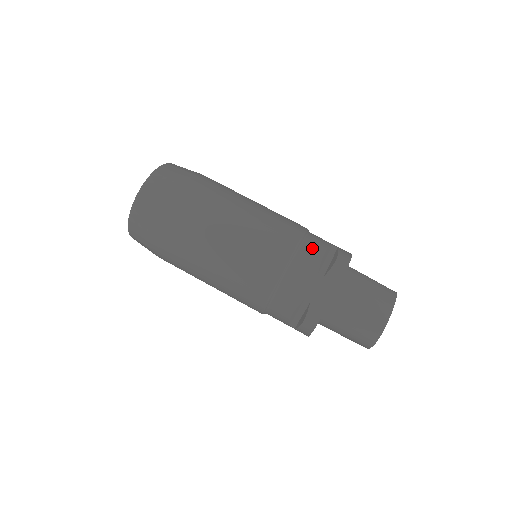
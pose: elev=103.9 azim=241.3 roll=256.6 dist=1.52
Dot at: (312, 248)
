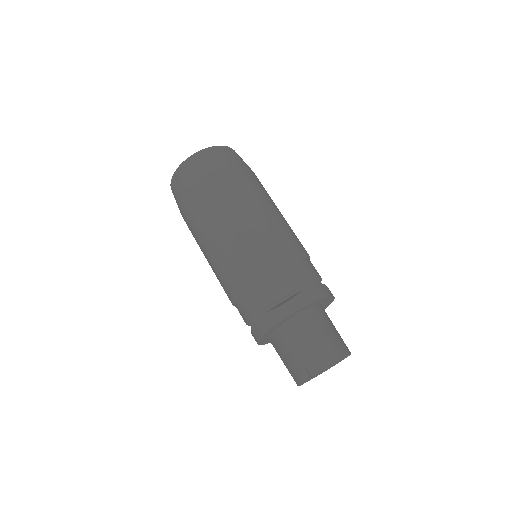
Dot at: occluded
